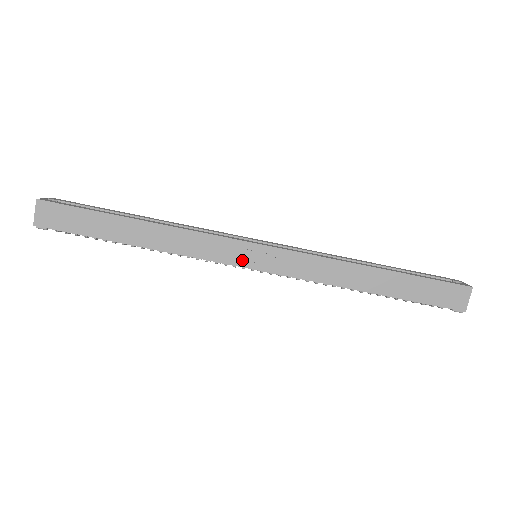
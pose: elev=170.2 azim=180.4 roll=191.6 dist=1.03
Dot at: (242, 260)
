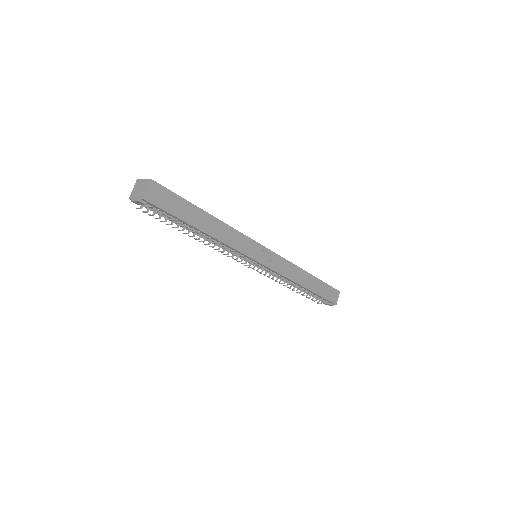
Dot at: (257, 256)
